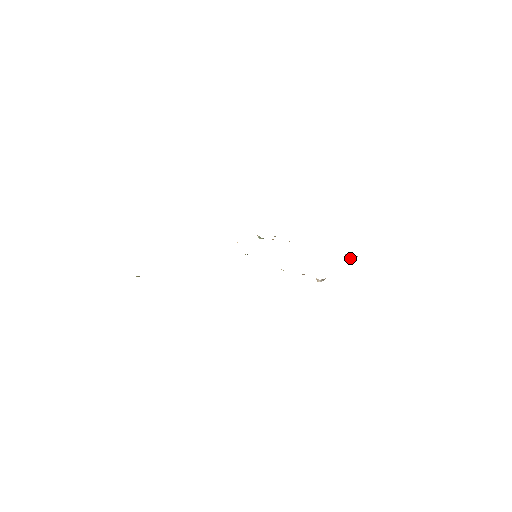
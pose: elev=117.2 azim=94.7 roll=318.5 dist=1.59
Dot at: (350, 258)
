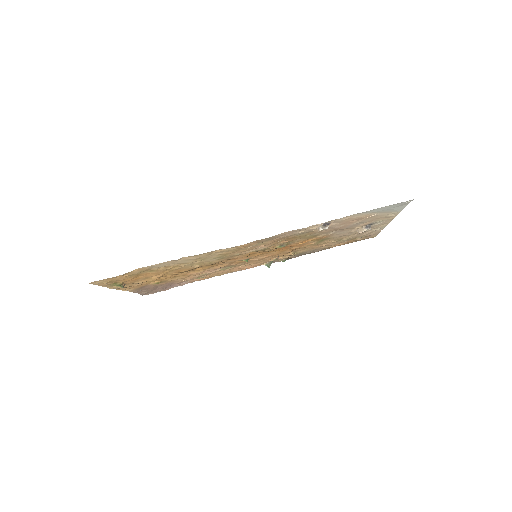
Dot at: (362, 231)
